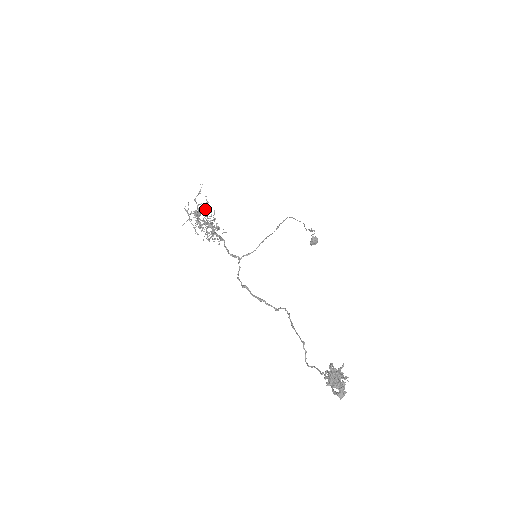
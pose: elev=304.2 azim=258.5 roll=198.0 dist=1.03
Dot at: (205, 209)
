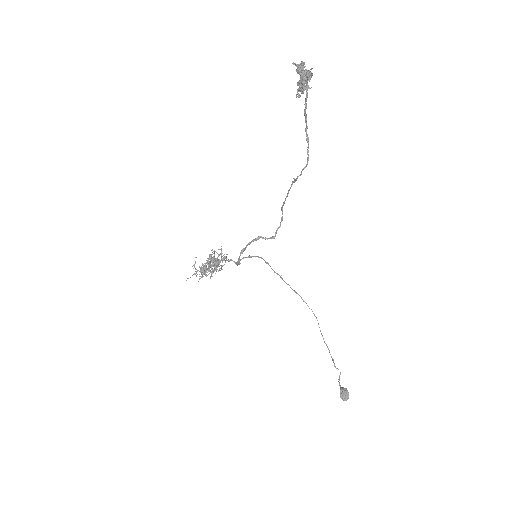
Dot at: occluded
